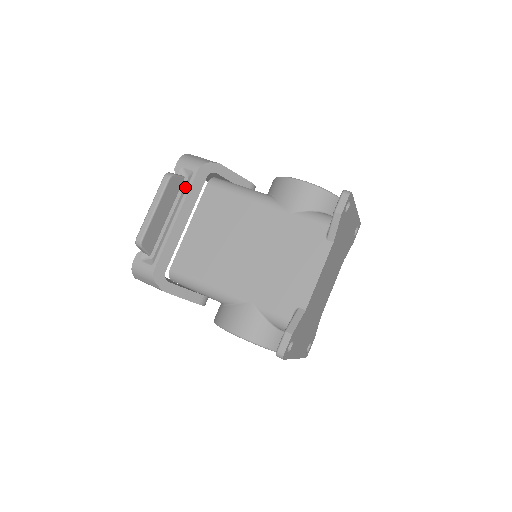
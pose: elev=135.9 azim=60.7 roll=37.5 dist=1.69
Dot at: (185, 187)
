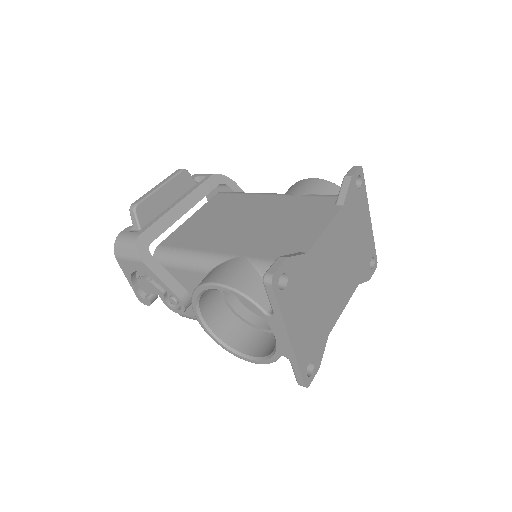
Dot at: (195, 186)
